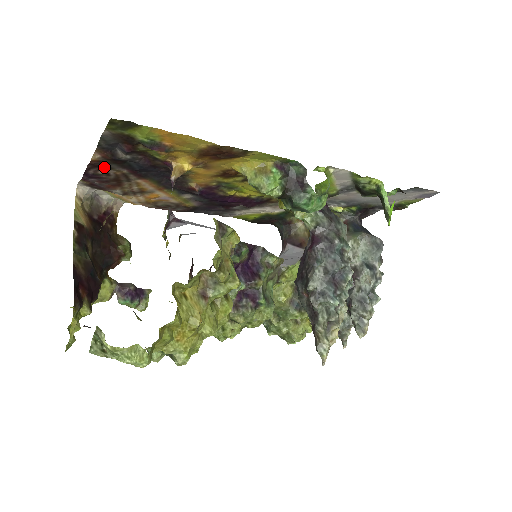
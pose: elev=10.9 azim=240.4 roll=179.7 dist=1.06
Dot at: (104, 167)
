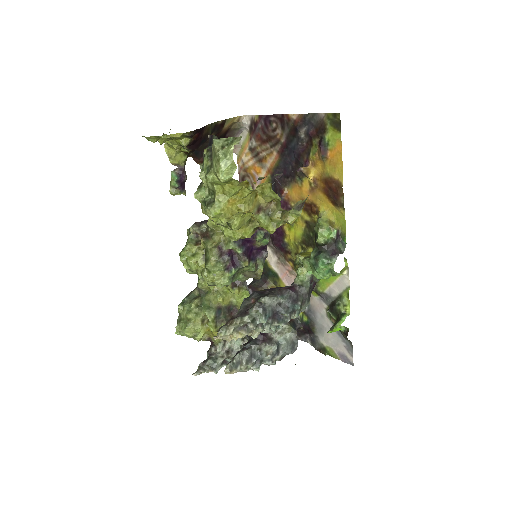
Dot at: (283, 125)
